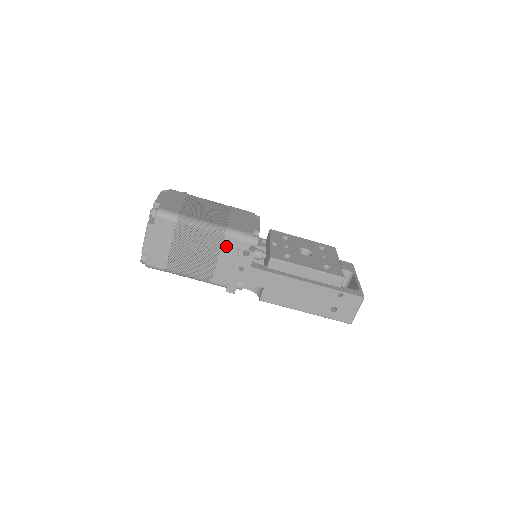
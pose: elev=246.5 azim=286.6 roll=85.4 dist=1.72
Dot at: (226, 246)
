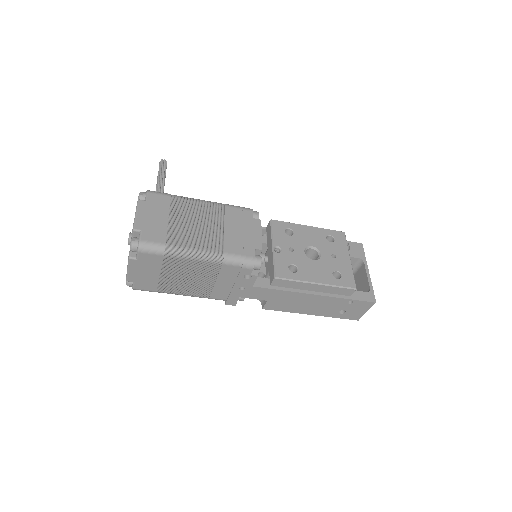
Dot at: (224, 272)
